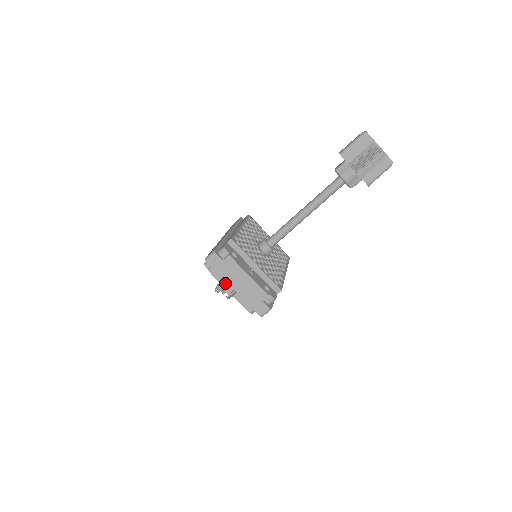
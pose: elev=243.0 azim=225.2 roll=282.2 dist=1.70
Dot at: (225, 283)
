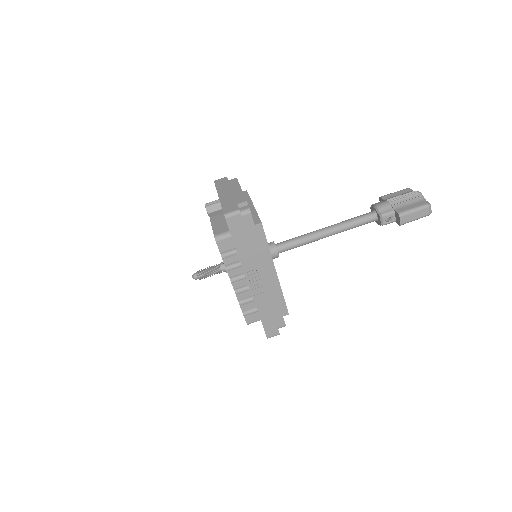
Dot at: occluded
